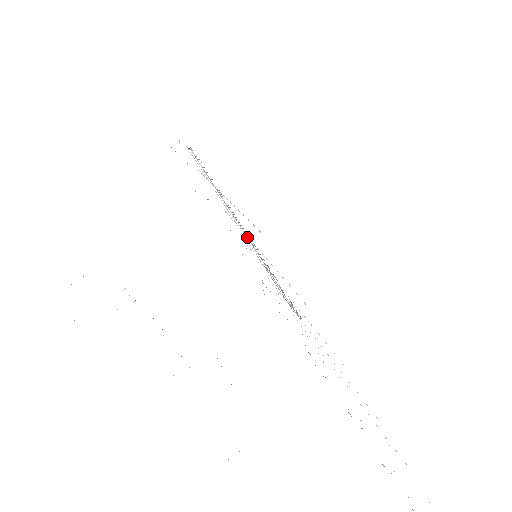
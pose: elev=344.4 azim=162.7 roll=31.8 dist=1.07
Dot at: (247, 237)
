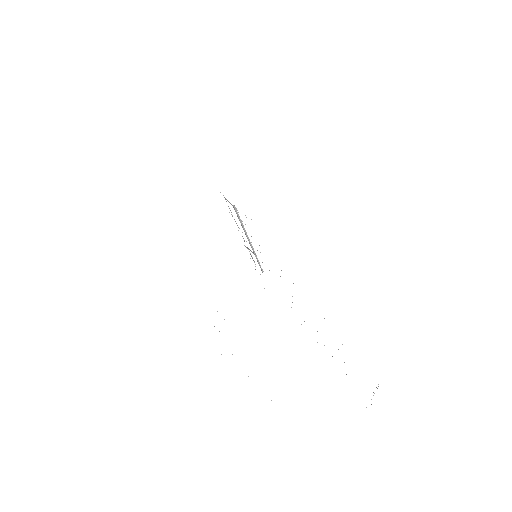
Dot at: (249, 242)
